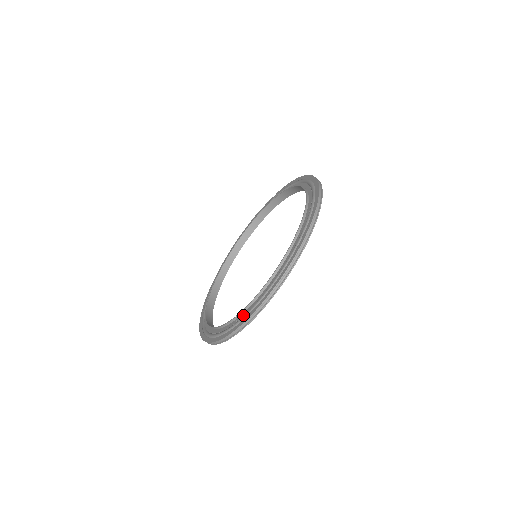
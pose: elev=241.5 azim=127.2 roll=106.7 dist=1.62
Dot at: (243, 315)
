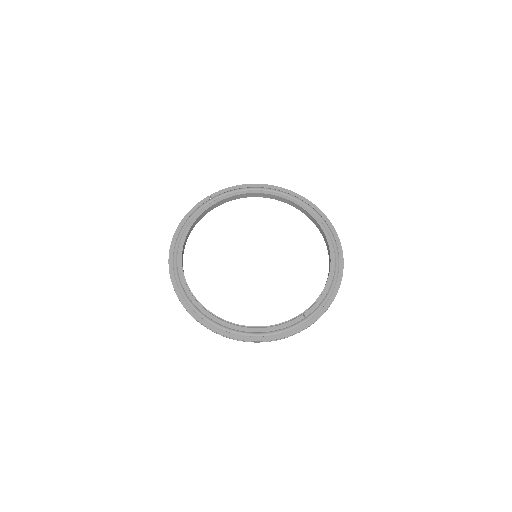
Dot at: (312, 310)
